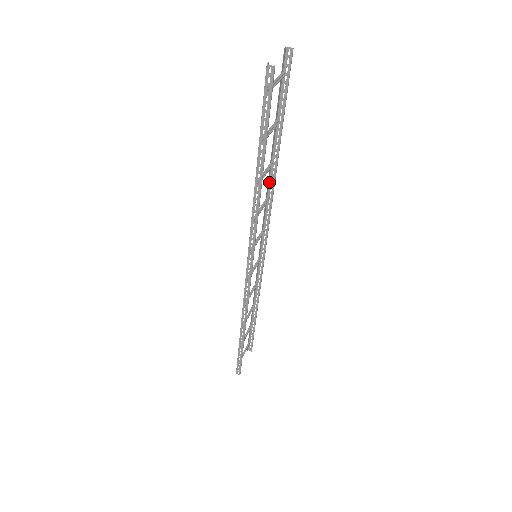
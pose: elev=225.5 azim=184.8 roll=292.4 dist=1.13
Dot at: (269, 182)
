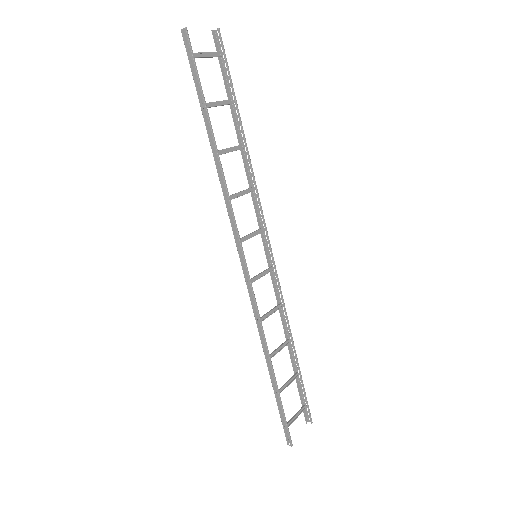
Dot at: (248, 170)
